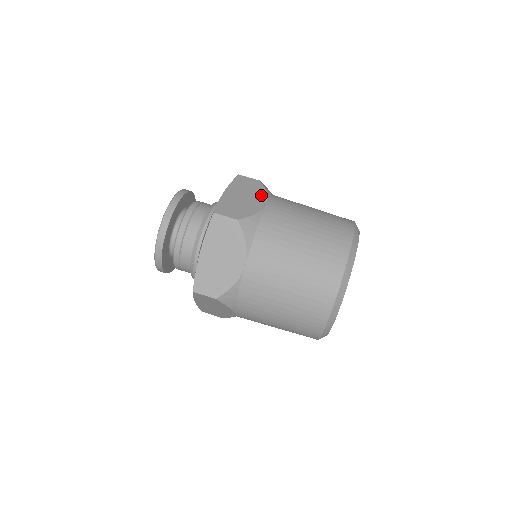
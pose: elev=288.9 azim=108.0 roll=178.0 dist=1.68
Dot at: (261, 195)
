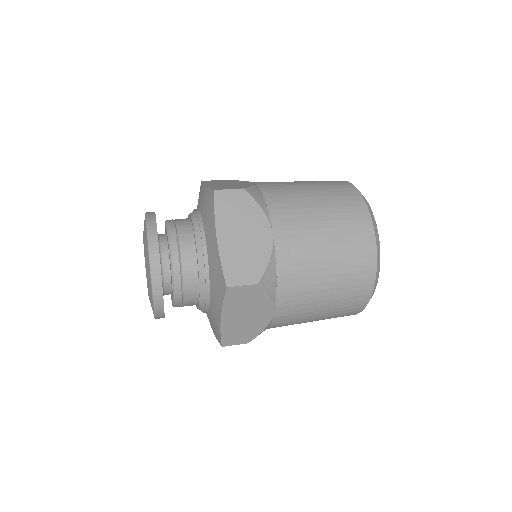
Dot at: (240, 182)
